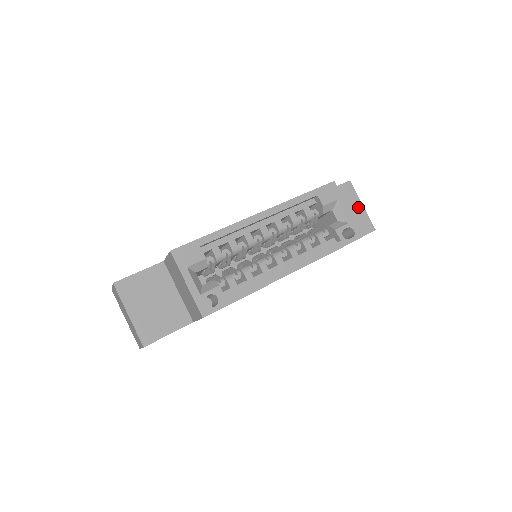
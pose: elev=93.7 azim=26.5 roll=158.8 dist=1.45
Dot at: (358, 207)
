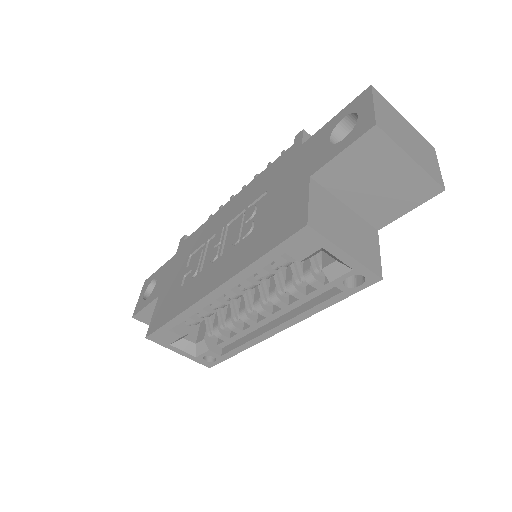
Dot at: (402, 166)
